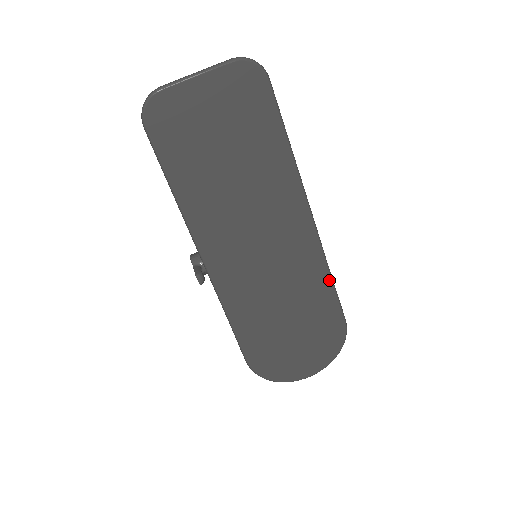
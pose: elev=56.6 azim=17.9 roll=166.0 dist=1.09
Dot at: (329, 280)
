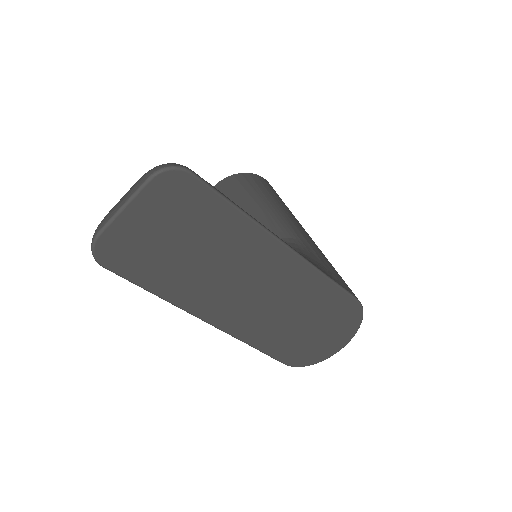
Dot at: (328, 281)
